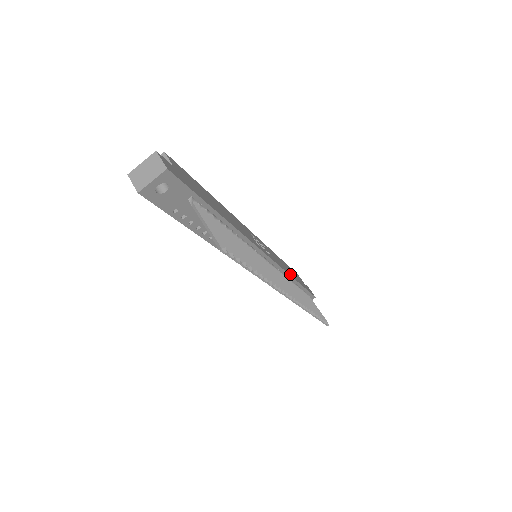
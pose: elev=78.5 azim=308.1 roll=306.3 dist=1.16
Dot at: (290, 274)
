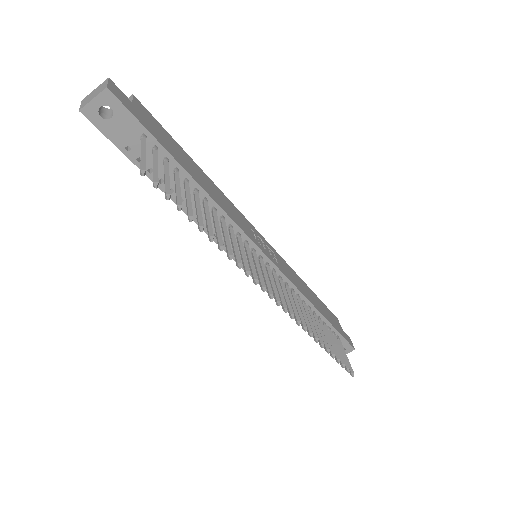
Dot at: (308, 298)
